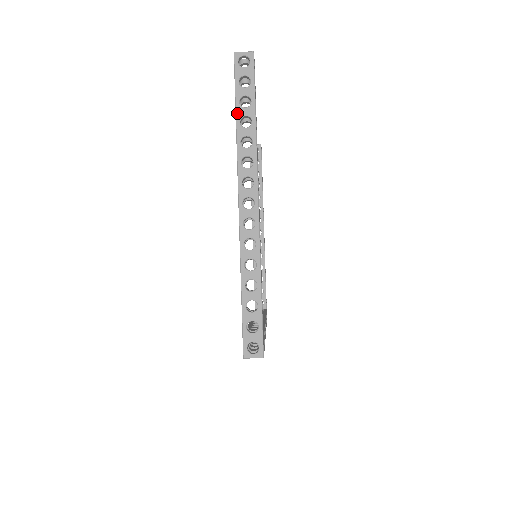
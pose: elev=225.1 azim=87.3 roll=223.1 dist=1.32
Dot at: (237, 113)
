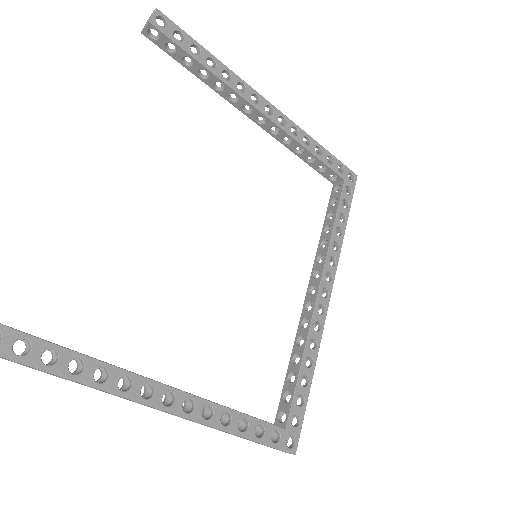
Dot at: occluded
